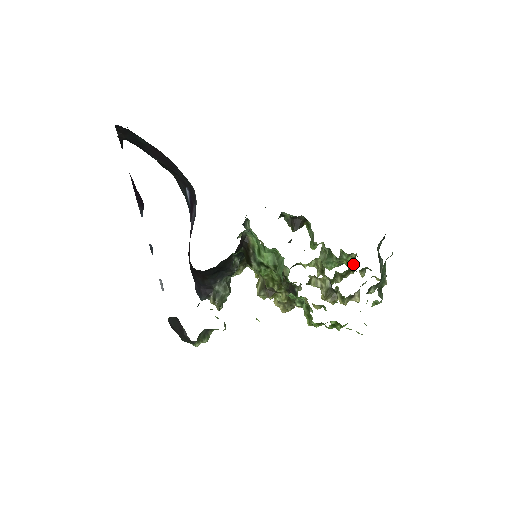
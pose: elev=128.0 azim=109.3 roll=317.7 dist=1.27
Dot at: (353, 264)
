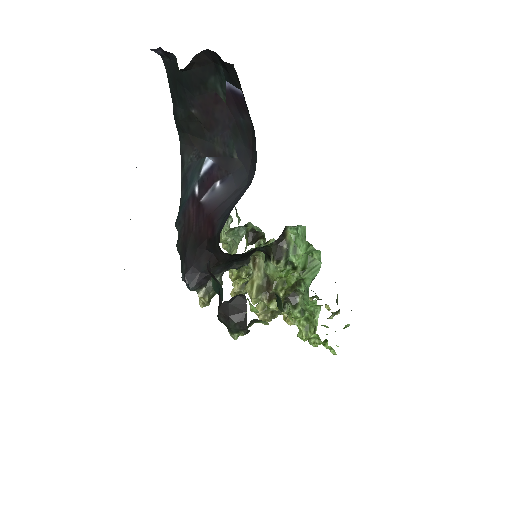
Dot at: occluded
